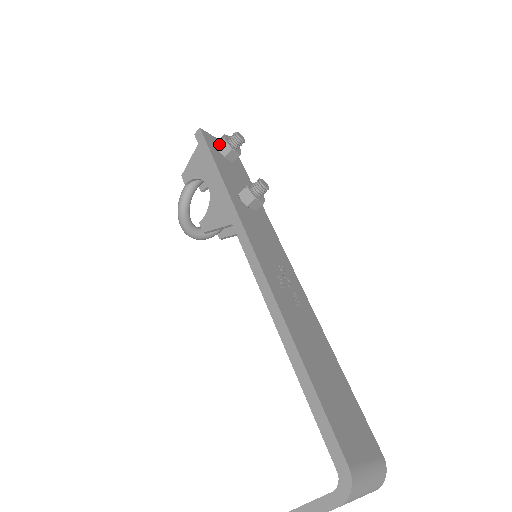
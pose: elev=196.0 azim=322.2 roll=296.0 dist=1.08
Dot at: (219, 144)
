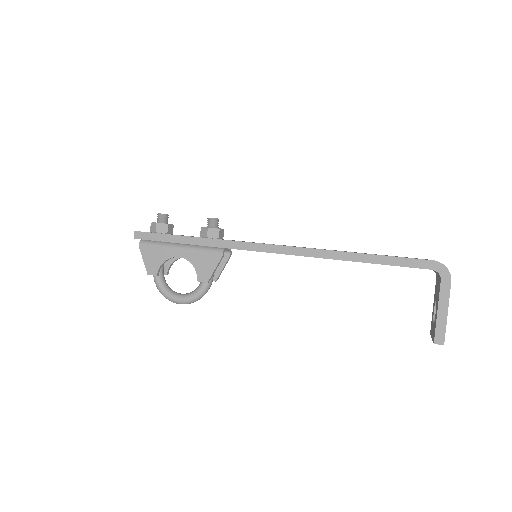
Dot at: (156, 229)
